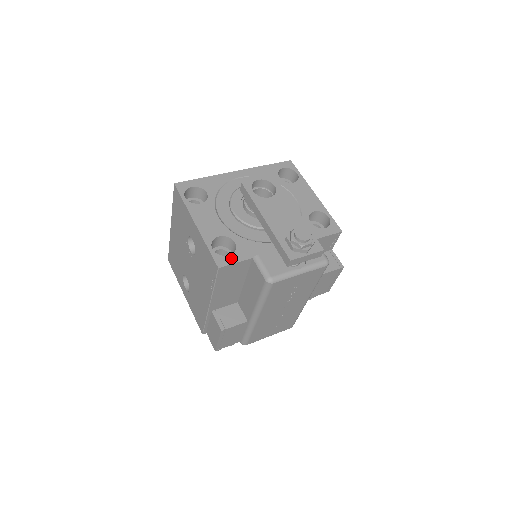
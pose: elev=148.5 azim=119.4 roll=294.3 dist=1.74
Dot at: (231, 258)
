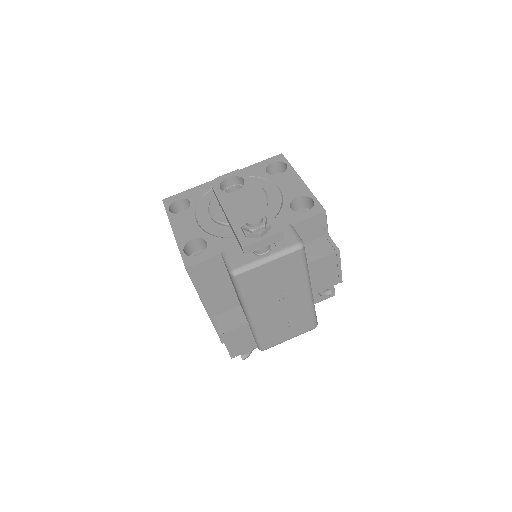
Dot at: (200, 257)
